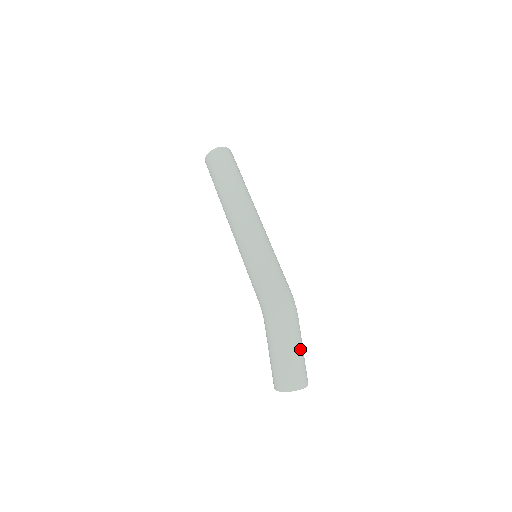
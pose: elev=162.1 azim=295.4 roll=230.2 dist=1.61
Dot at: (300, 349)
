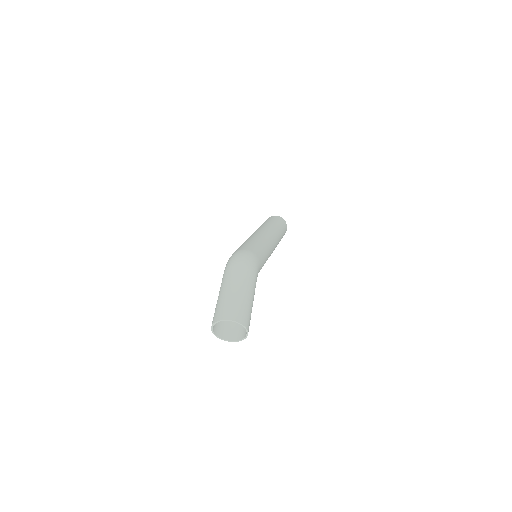
Dot at: (240, 289)
